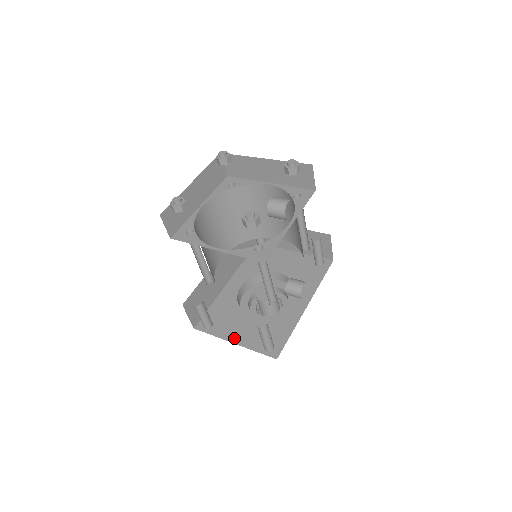
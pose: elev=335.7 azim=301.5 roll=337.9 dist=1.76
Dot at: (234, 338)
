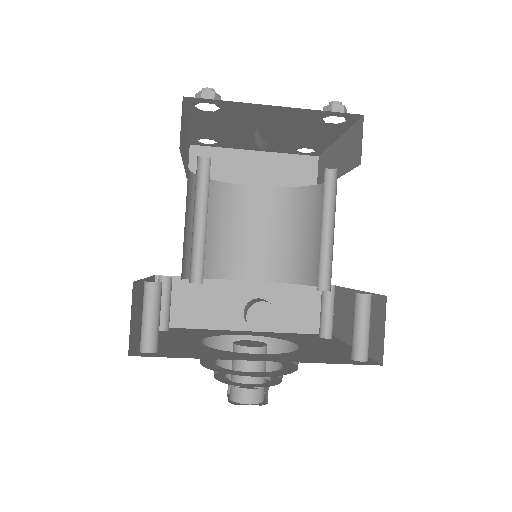
Dot at: occluded
